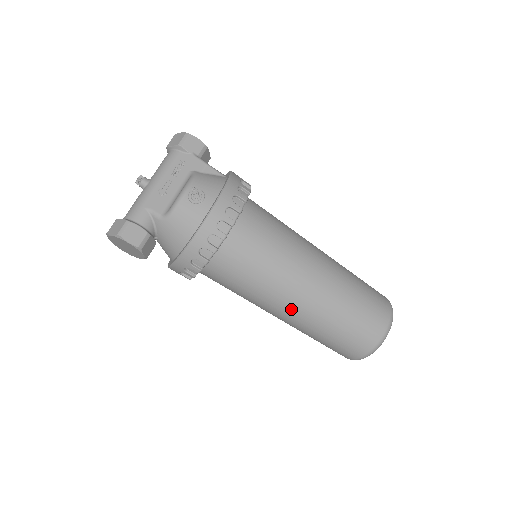
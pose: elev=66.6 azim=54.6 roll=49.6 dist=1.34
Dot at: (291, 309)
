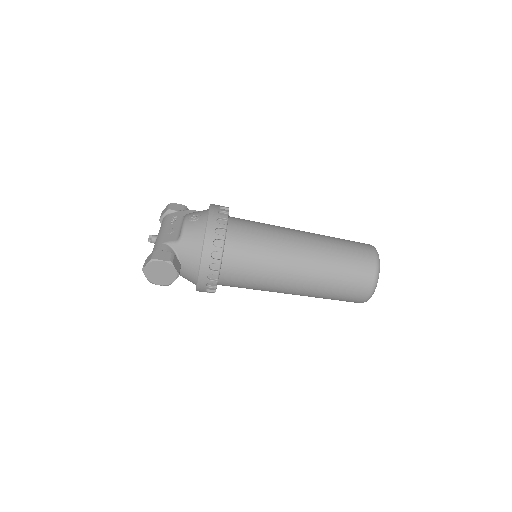
Dot at: (300, 266)
